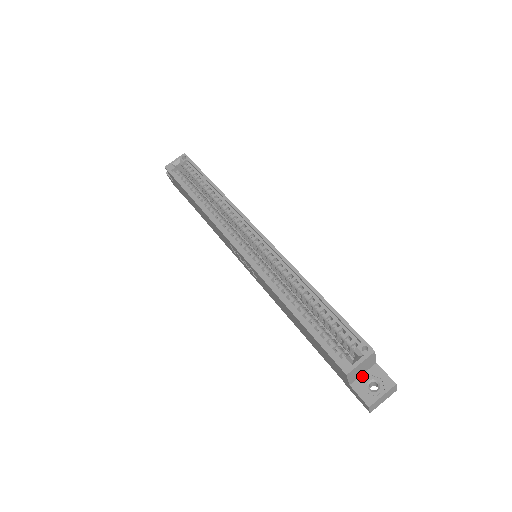
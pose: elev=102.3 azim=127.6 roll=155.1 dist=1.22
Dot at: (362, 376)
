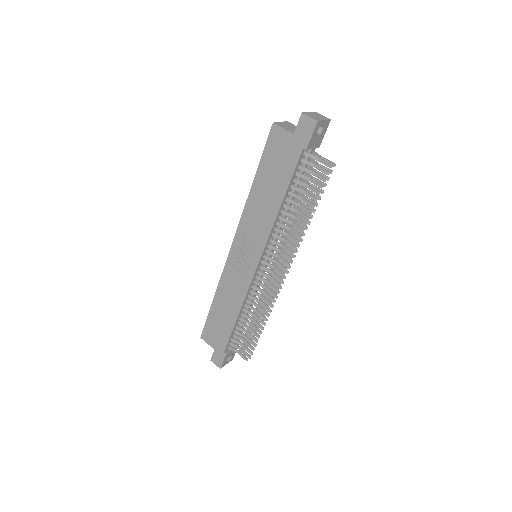
Dot at: occluded
